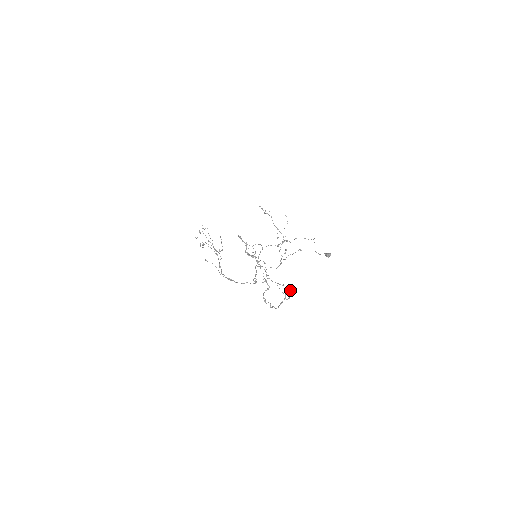
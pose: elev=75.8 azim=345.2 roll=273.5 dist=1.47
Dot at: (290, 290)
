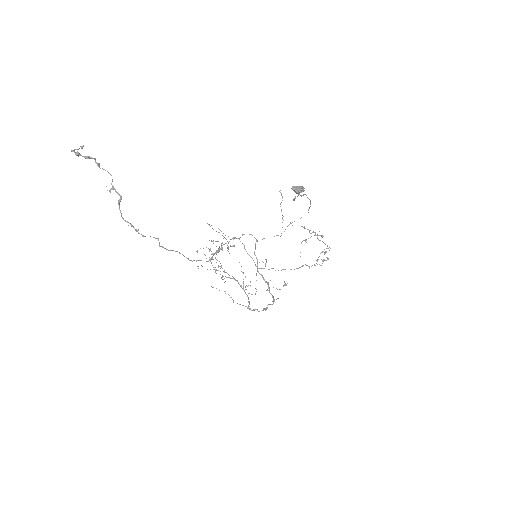
Dot at: (229, 241)
